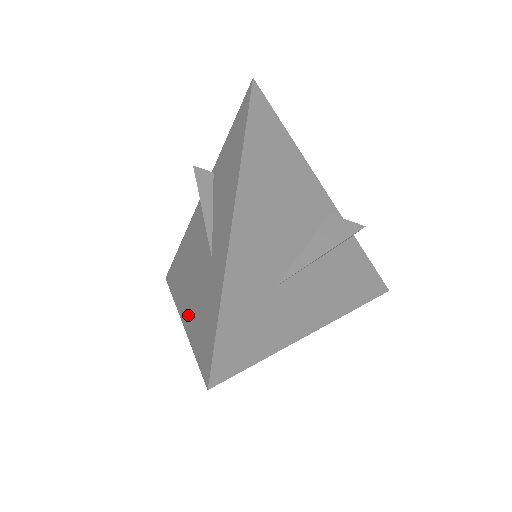
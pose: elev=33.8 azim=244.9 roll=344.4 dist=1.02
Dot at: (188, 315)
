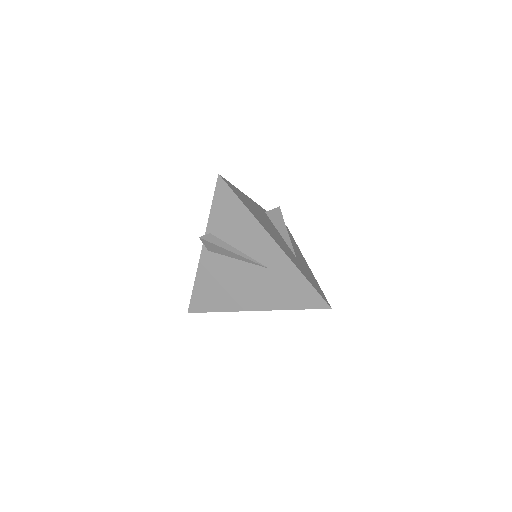
Dot at: (266, 303)
